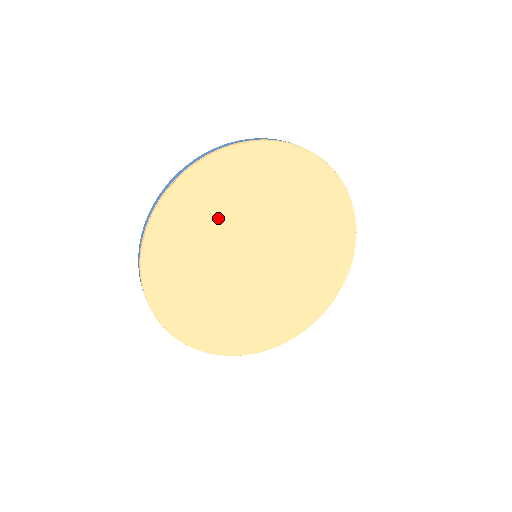
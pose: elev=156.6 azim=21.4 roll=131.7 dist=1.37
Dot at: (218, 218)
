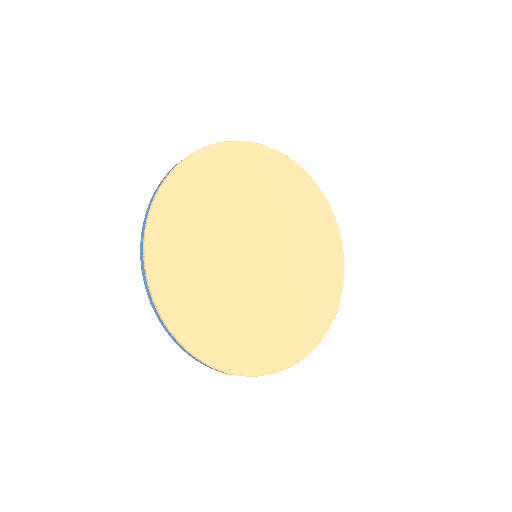
Dot at: (206, 228)
